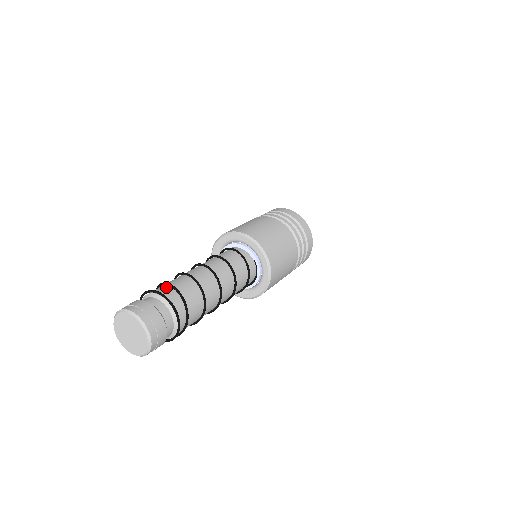
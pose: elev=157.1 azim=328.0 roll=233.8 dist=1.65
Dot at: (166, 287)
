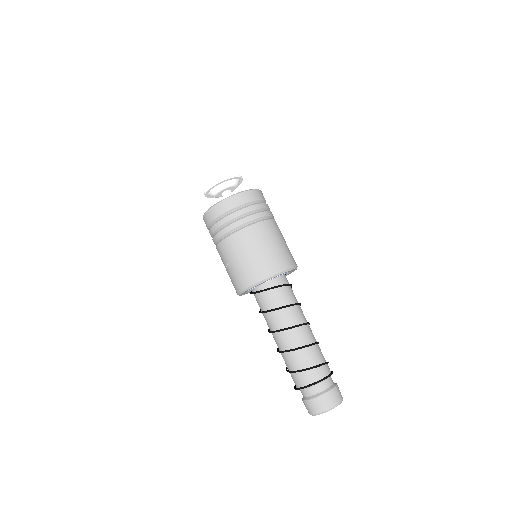
Dot at: (311, 371)
